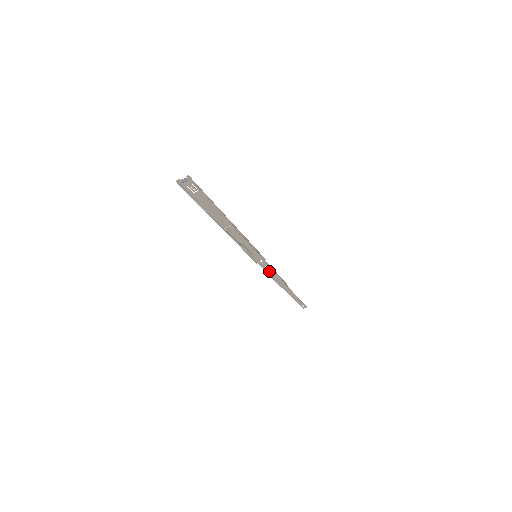
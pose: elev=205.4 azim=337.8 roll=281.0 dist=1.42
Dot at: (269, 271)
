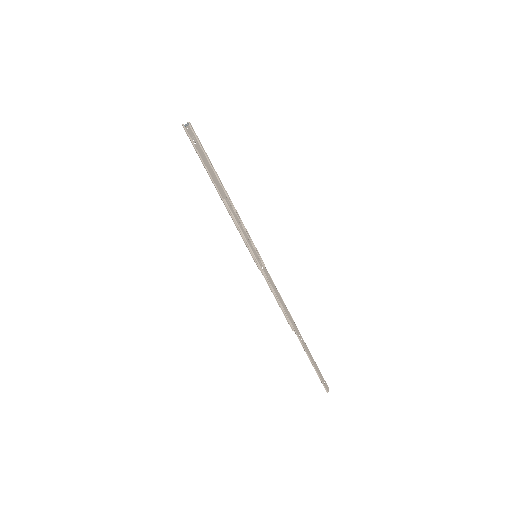
Dot at: (274, 288)
